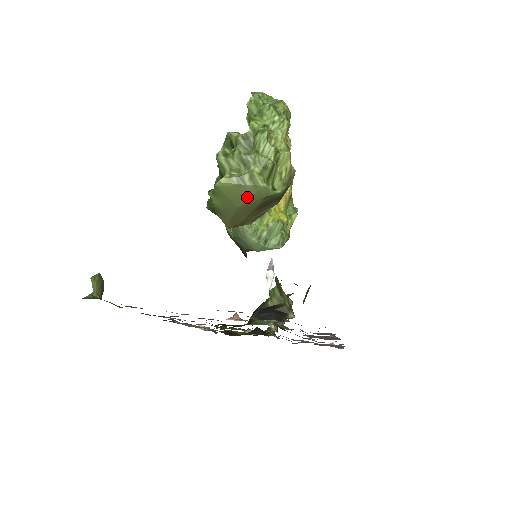
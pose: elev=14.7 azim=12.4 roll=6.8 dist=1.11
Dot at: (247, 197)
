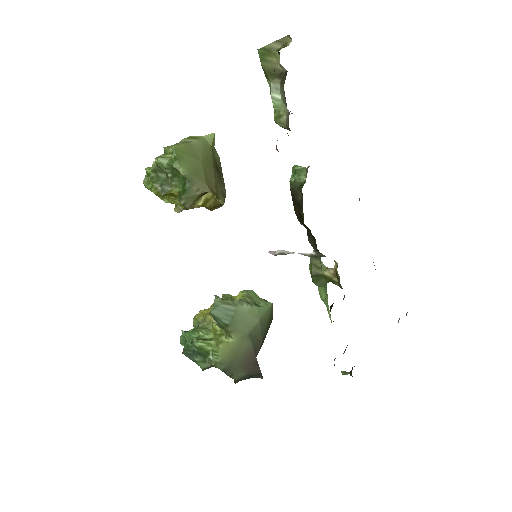
Dot at: (200, 151)
